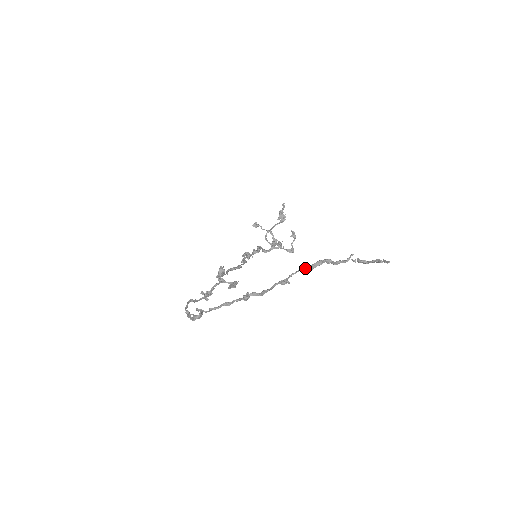
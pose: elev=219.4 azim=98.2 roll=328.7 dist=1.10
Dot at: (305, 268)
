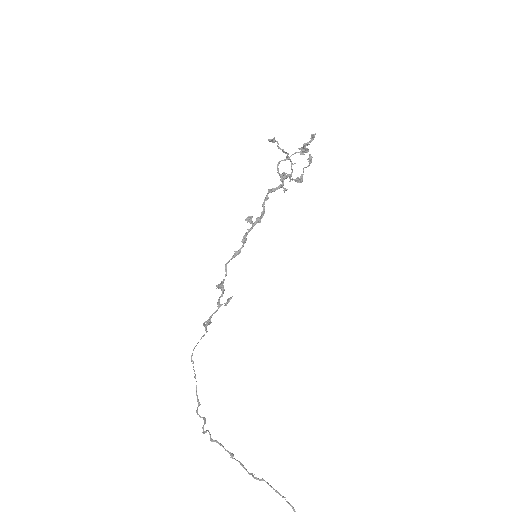
Dot at: occluded
